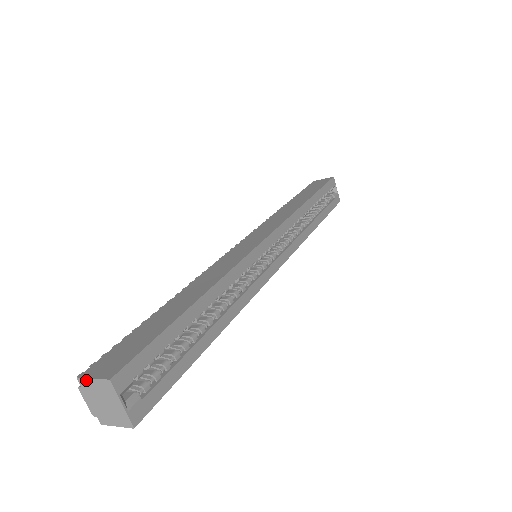
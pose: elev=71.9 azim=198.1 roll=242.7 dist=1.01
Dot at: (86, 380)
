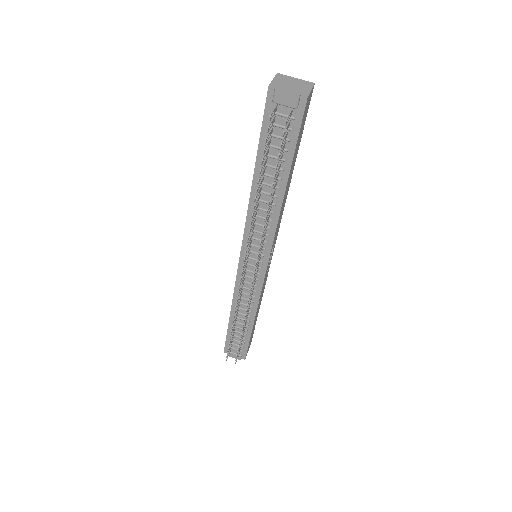
Dot at: (272, 82)
